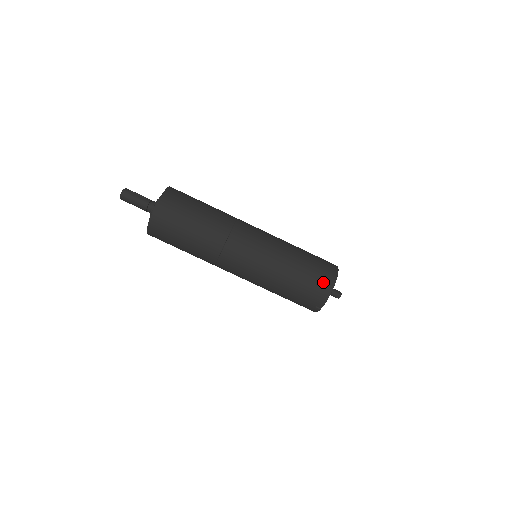
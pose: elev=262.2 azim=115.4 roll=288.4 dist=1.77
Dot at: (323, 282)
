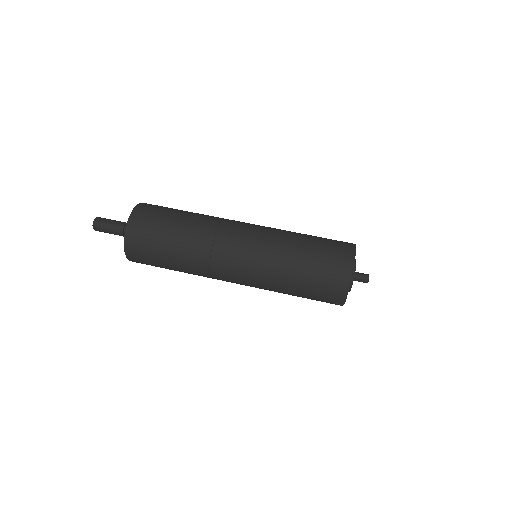
Dot at: (336, 279)
